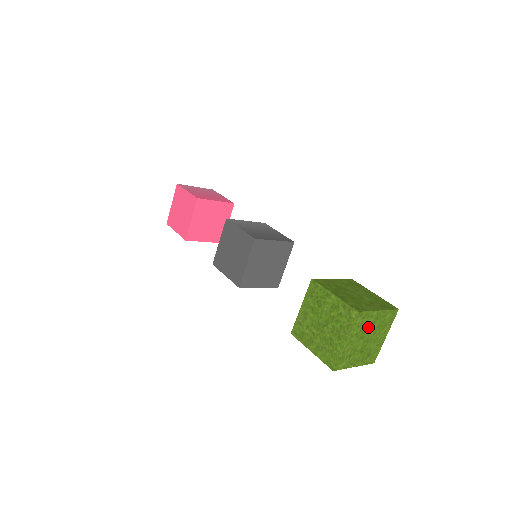
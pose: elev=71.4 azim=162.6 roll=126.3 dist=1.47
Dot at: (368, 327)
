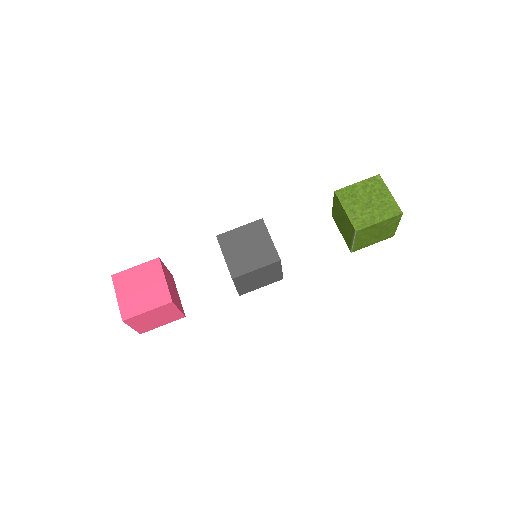
Dot at: occluded
